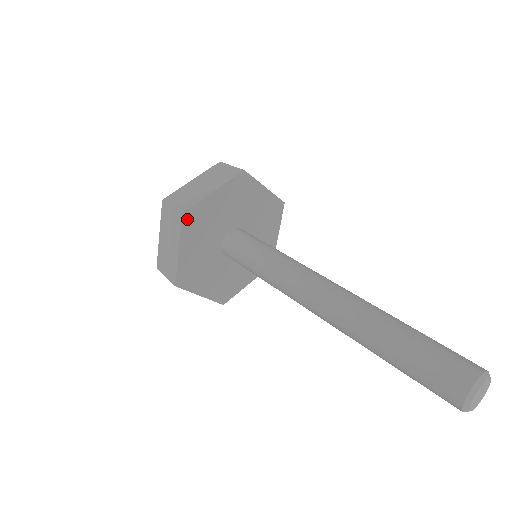
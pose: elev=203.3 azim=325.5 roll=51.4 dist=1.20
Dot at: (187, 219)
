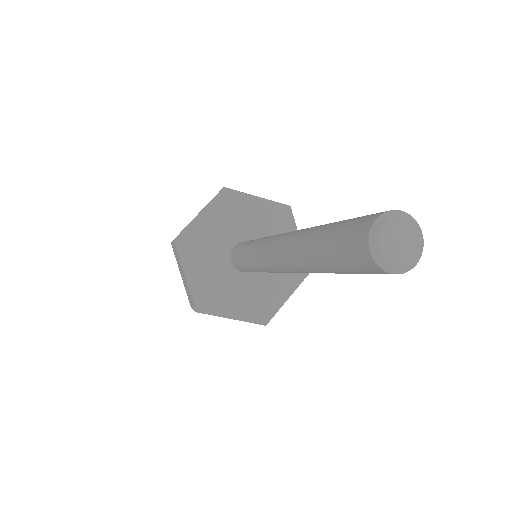
Dot at: (181, 245)
